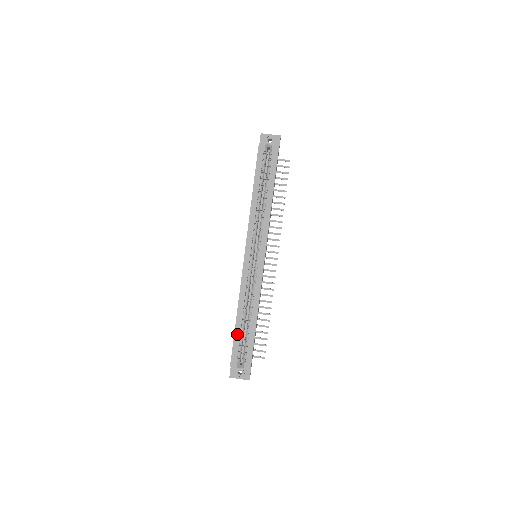
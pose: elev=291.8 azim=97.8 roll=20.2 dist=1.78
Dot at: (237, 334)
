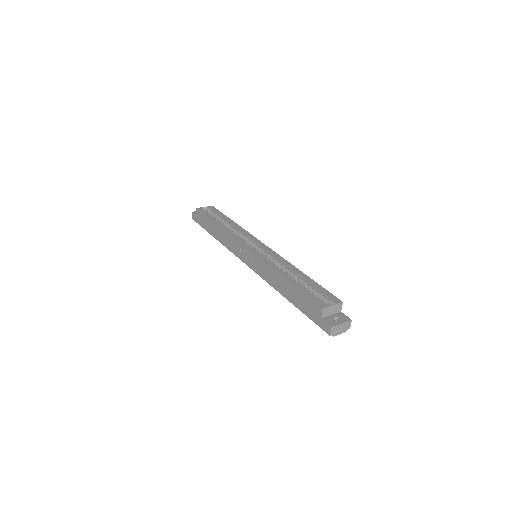
Dot at: (299, 287)
